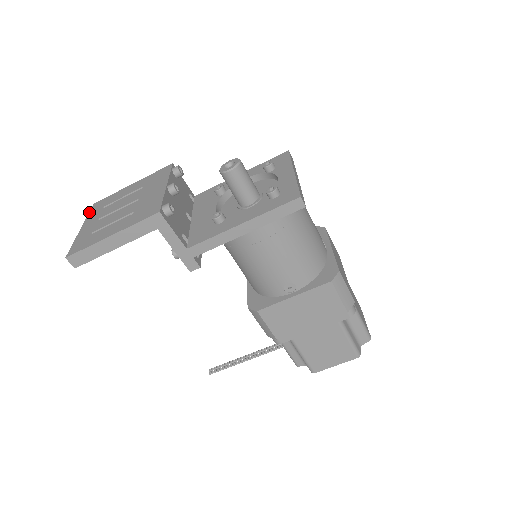
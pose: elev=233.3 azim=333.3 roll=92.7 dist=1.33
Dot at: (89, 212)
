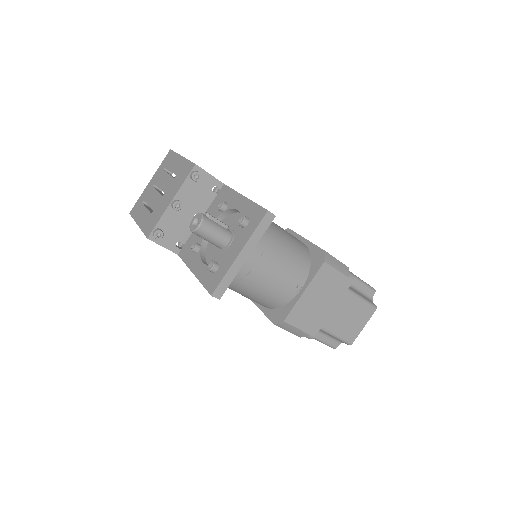
Dot at: (162, 161)
